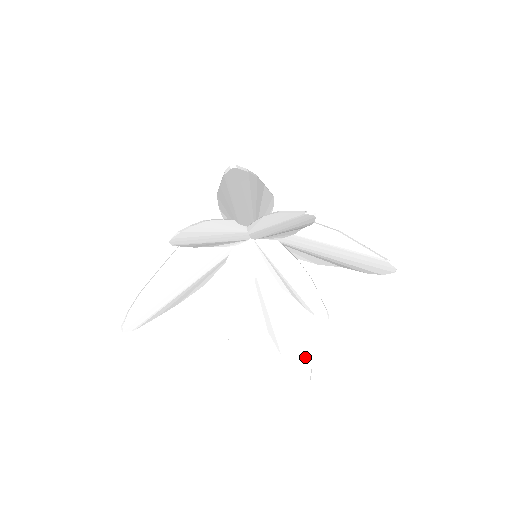
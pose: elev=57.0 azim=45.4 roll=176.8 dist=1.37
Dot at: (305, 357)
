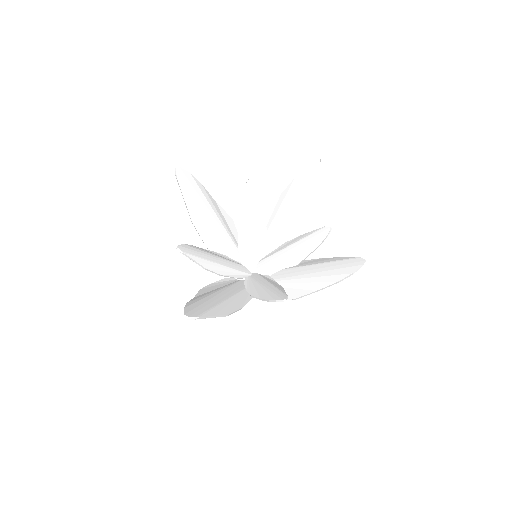
Dot at: (348, 259)
